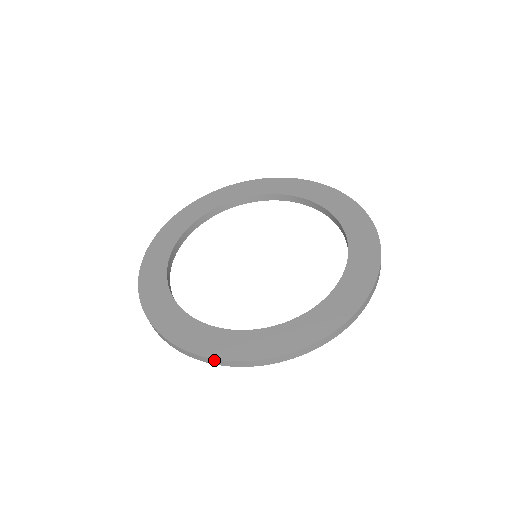
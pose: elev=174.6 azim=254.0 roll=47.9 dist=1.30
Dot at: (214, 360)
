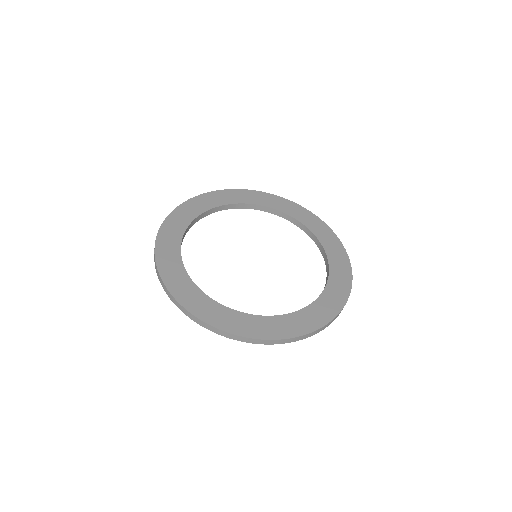
Dot at: (289, 339)
